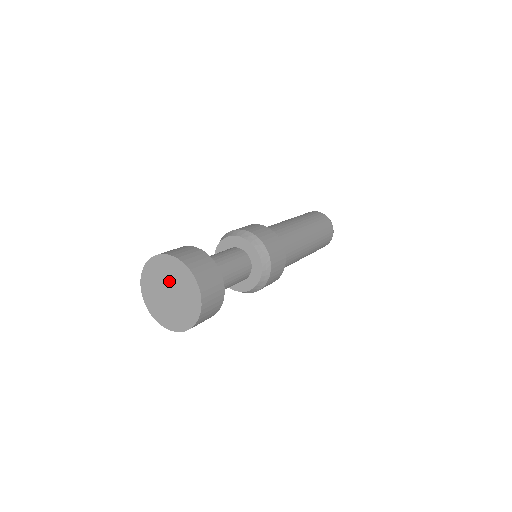
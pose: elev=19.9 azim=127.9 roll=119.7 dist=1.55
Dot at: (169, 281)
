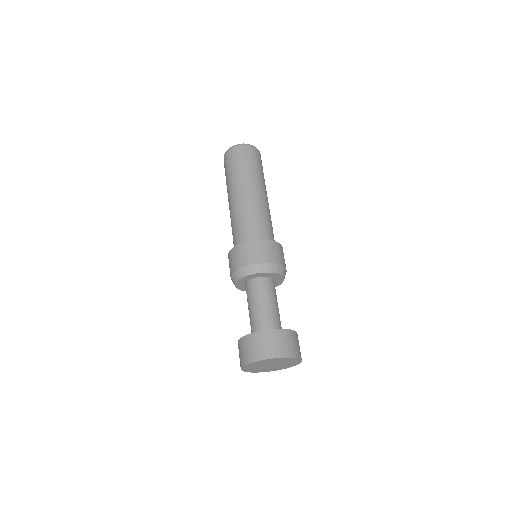
Dot at: (277, 363)
